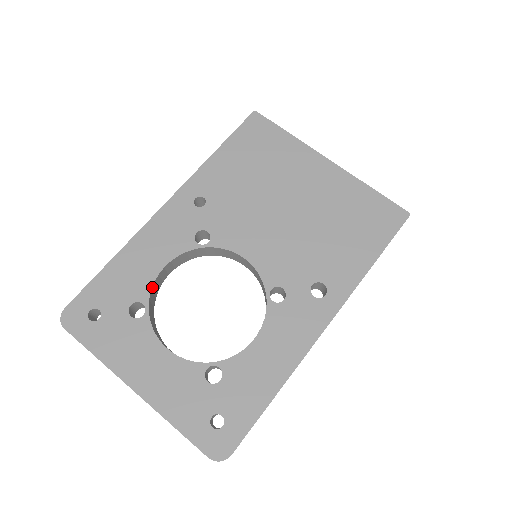
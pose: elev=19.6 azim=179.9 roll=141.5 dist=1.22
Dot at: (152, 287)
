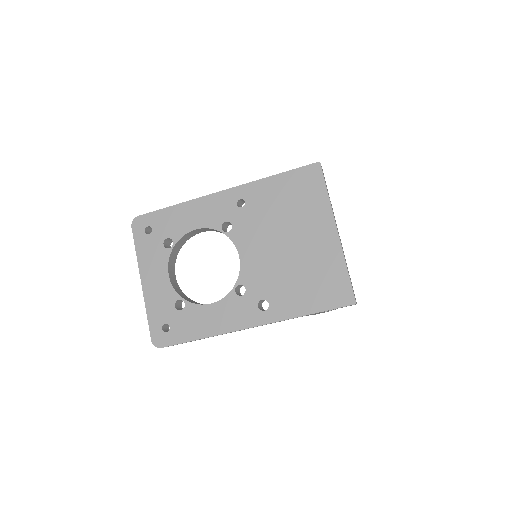
Dot at: (183, 236)
